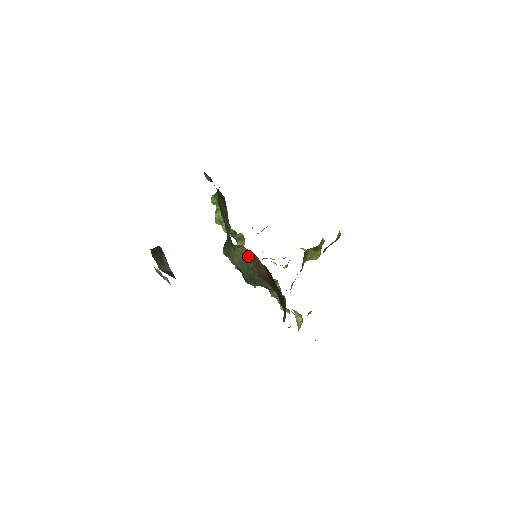
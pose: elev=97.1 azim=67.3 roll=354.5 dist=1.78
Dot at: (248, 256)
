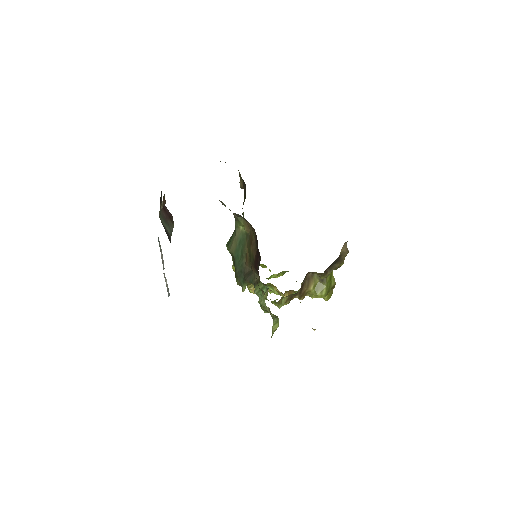
Dot at: (246, 238)
